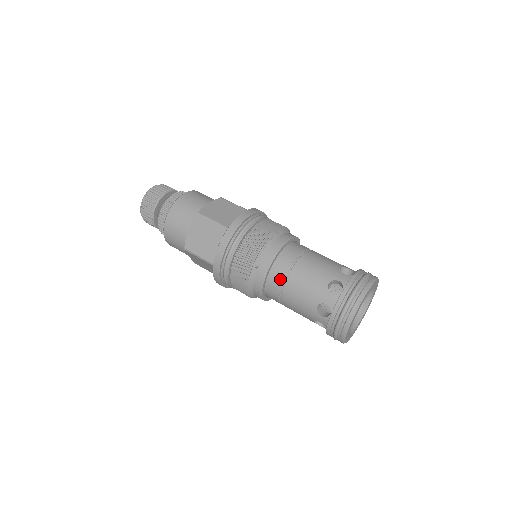
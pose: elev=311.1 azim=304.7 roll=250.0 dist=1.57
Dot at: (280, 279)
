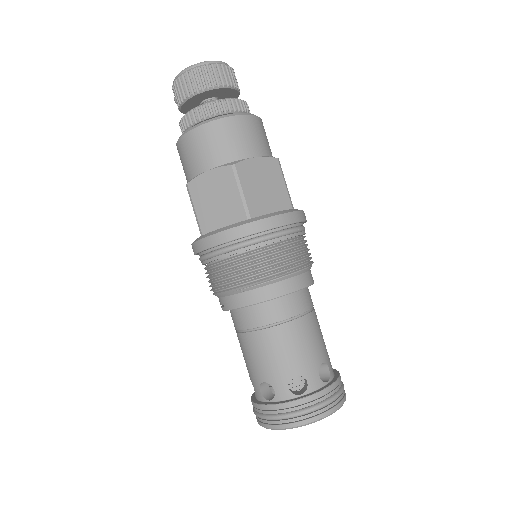
Dot at: (254, 322)
